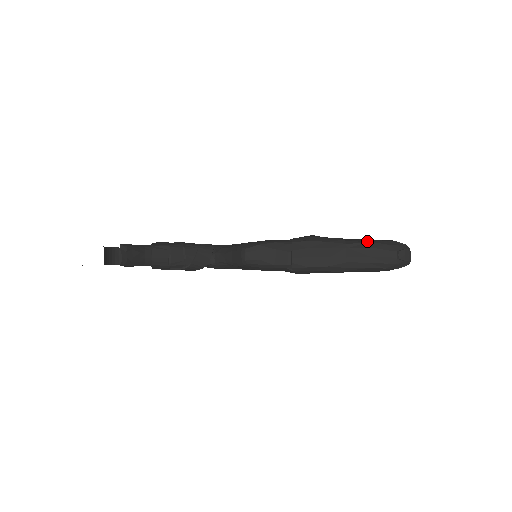
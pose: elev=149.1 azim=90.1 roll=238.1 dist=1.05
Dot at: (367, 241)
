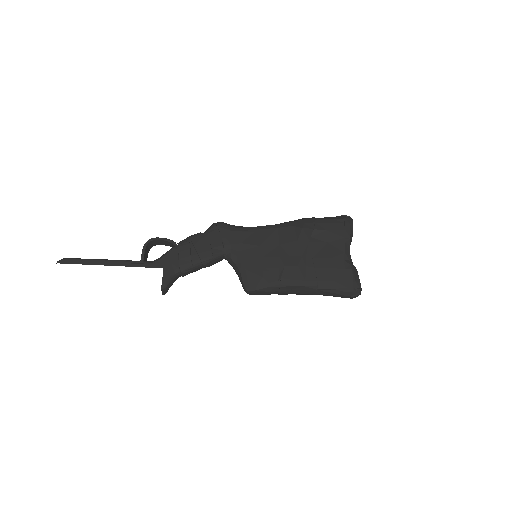
Dot at: (333, 288)
